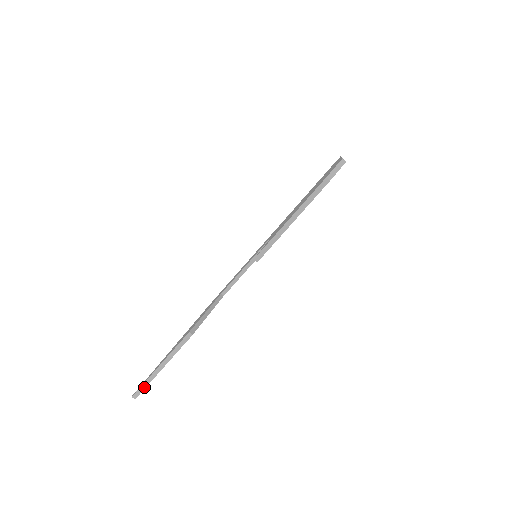
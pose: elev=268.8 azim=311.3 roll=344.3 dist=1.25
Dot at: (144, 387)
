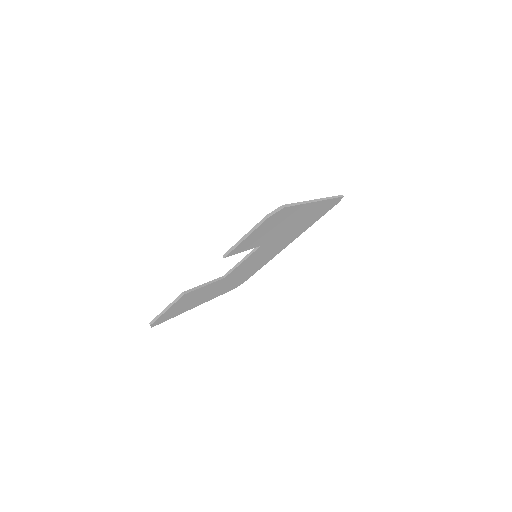
Dot at: (155, 320)
